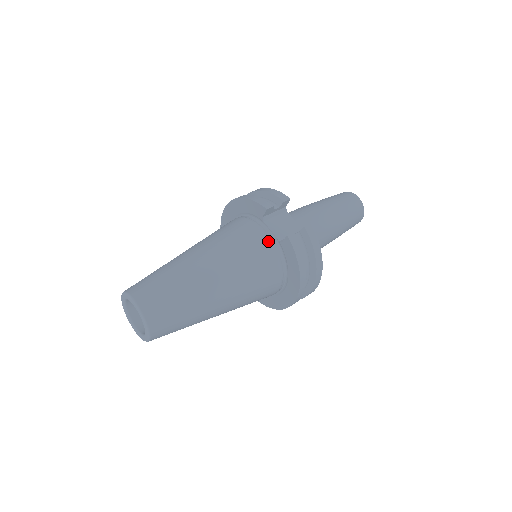
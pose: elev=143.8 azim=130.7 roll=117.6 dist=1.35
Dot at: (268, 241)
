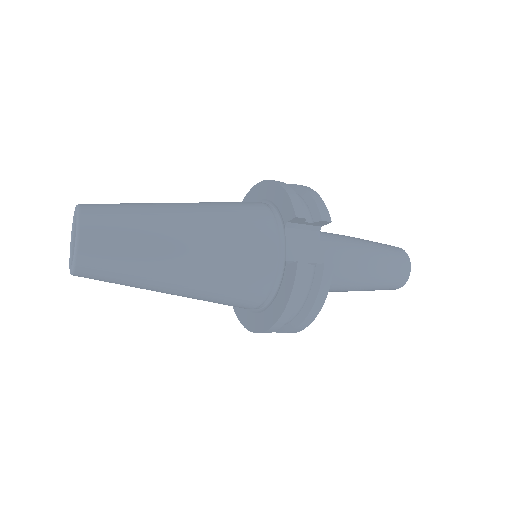
Dot at: (274, 252)
